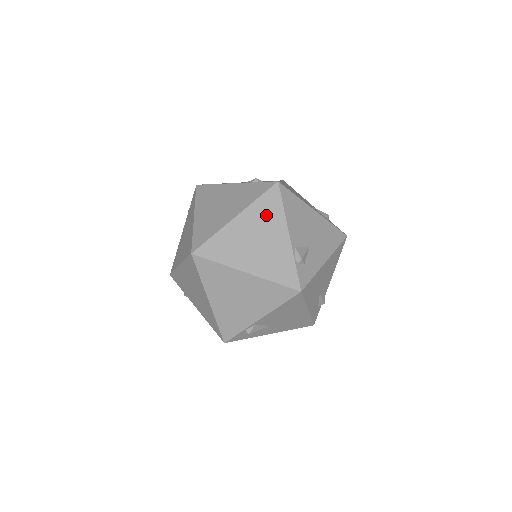
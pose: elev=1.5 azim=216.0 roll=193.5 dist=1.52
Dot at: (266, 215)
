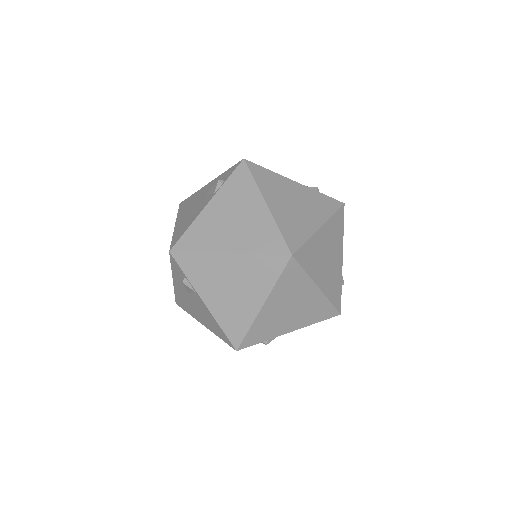
Dot at: (272, 184)
